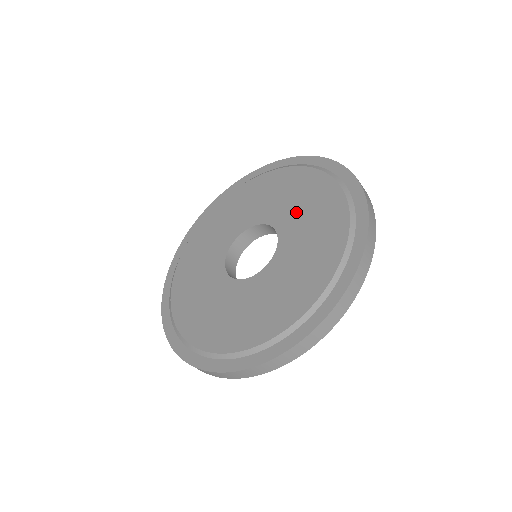
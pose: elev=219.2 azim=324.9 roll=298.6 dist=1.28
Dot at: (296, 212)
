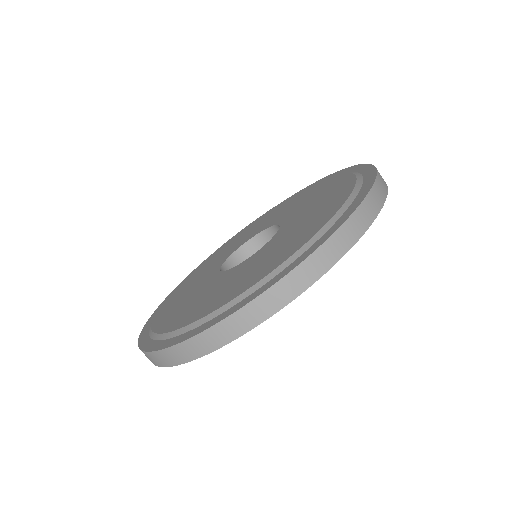
Dot at: (271, 218)
